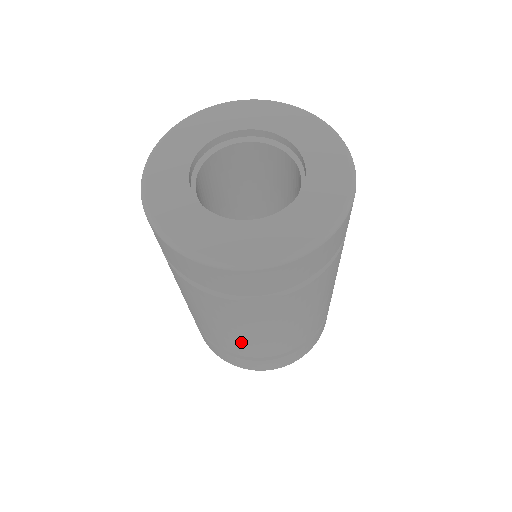
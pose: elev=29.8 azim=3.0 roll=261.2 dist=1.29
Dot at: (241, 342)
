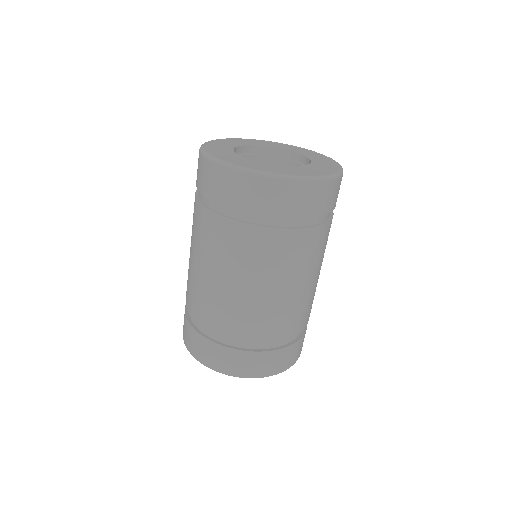
Dot at: (210, 297)
